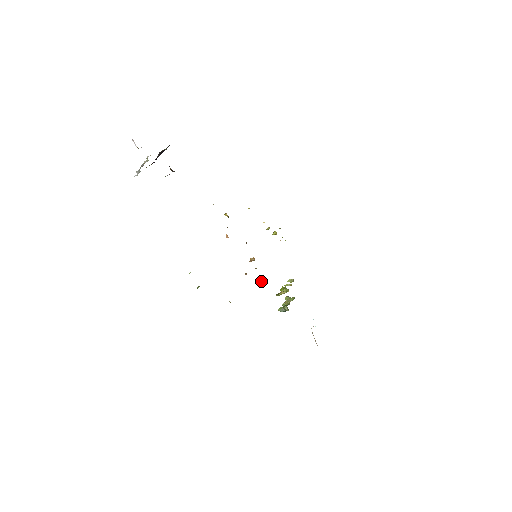
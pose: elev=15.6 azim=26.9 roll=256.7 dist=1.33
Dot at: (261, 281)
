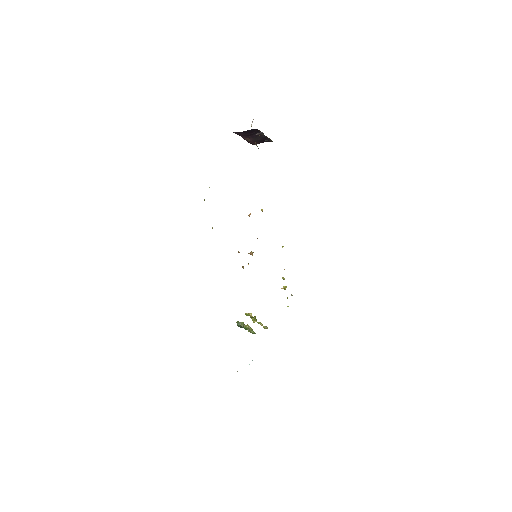
Dot at: (243, 267)
